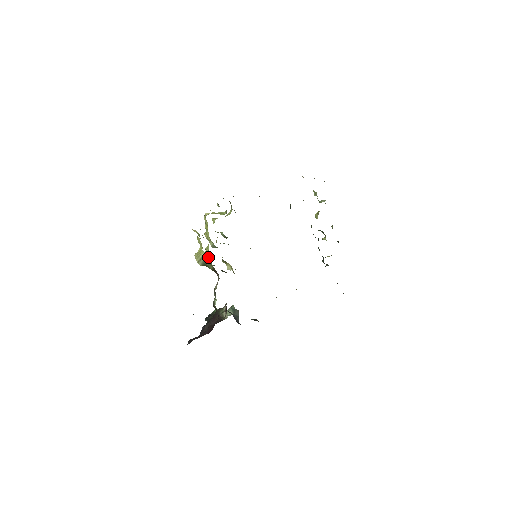
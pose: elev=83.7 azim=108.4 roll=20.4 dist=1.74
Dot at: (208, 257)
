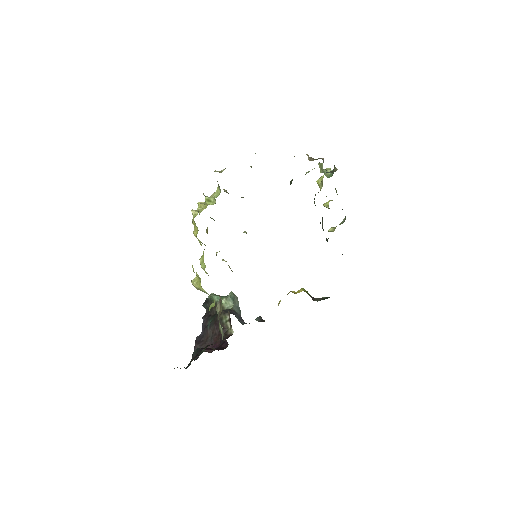
Dot at: occluded
